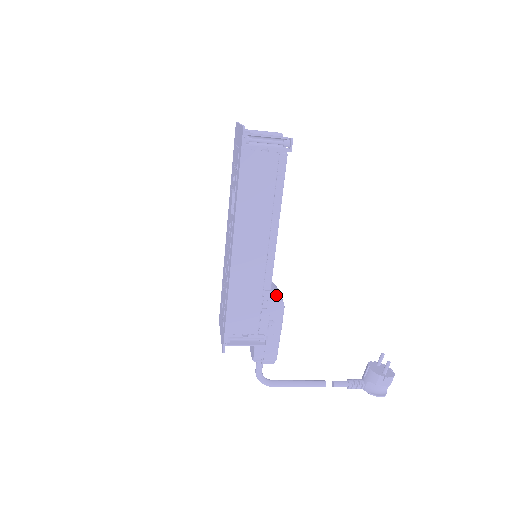
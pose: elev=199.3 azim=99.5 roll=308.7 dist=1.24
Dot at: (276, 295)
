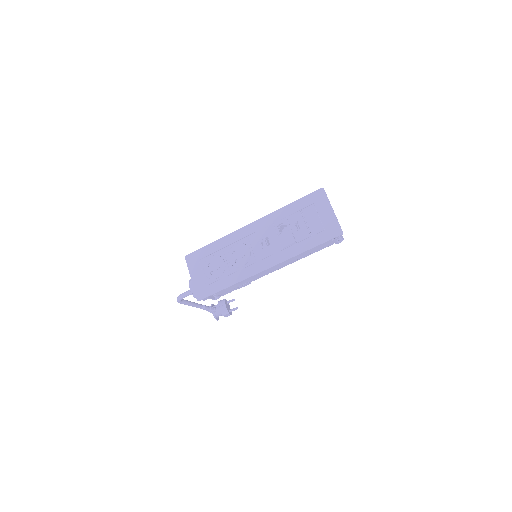
Dot at: occluded
